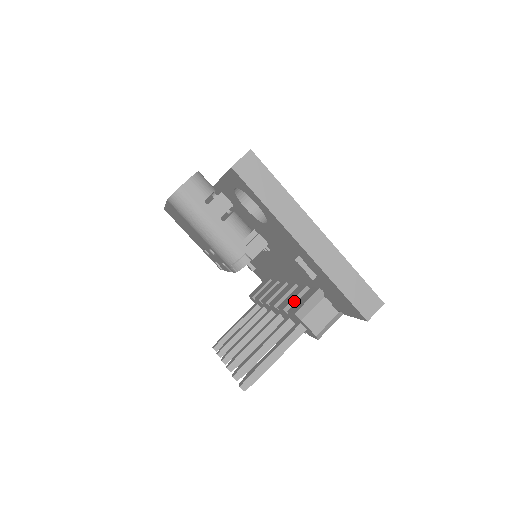
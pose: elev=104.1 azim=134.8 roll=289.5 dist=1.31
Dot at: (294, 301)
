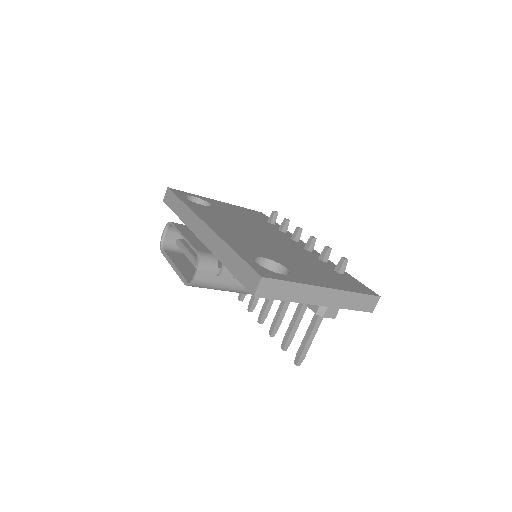
Dot at: occluded
